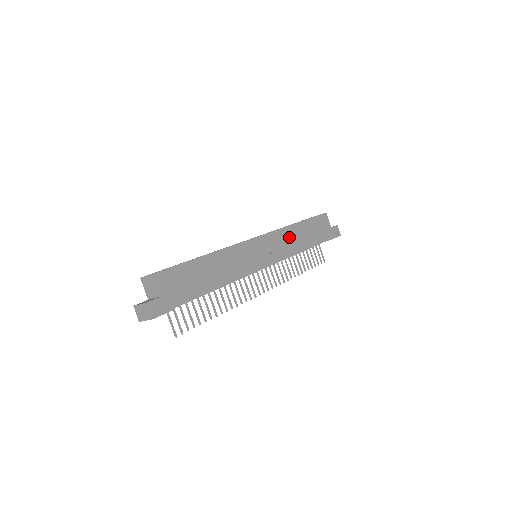
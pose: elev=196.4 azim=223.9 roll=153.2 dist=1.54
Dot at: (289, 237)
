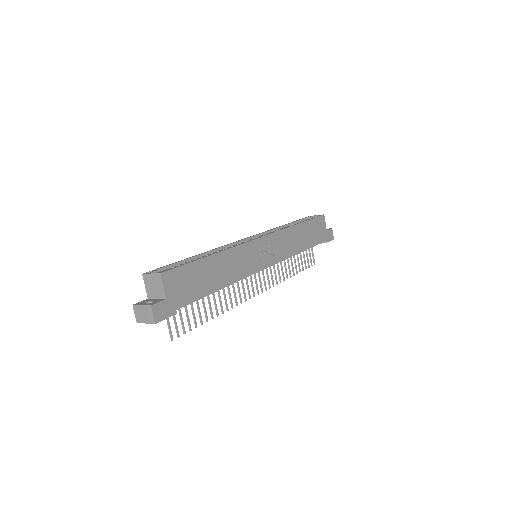
Dot at: (289, 239)
